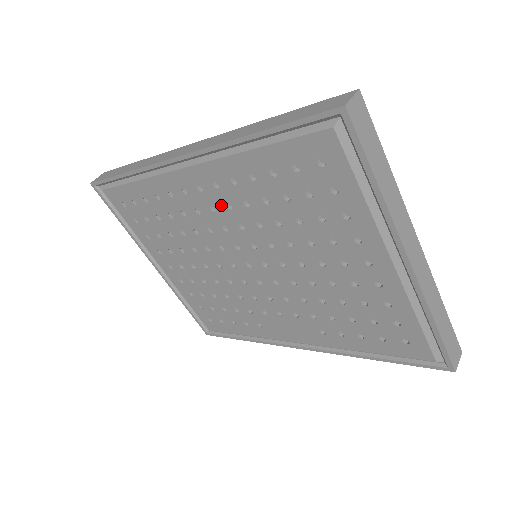
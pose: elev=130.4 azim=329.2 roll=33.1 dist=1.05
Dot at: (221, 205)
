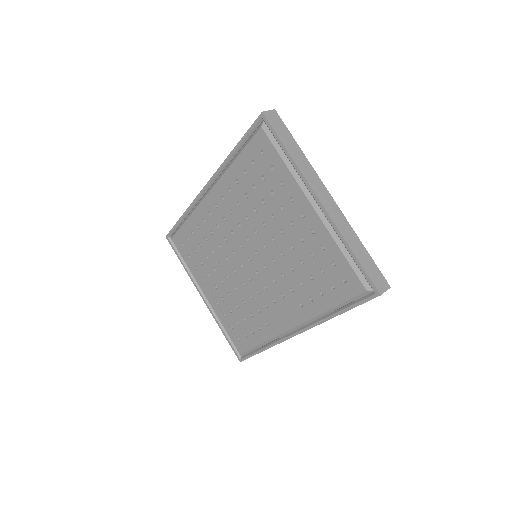
Dot at: (227, 213)
